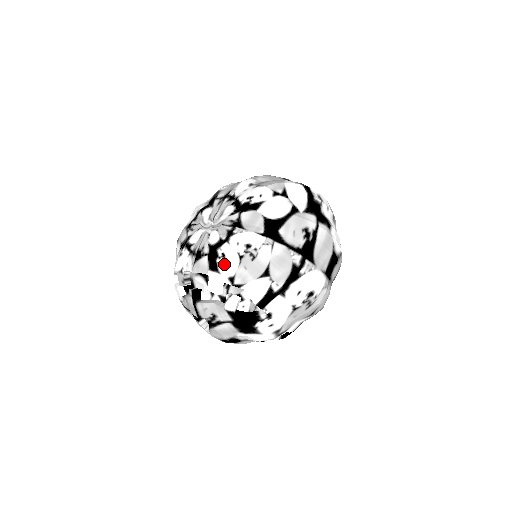
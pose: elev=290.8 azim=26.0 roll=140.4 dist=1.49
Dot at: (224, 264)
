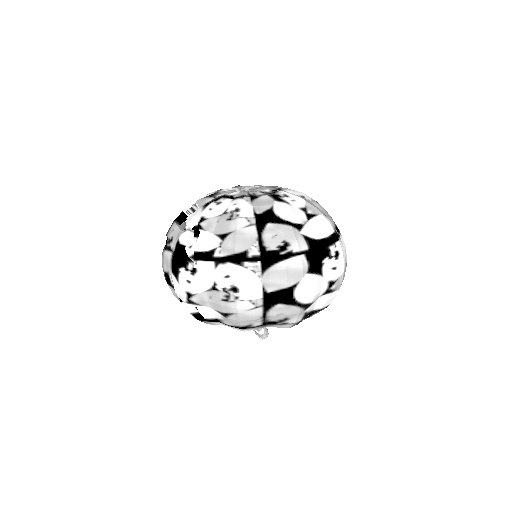
Dot at: (212, 207)
